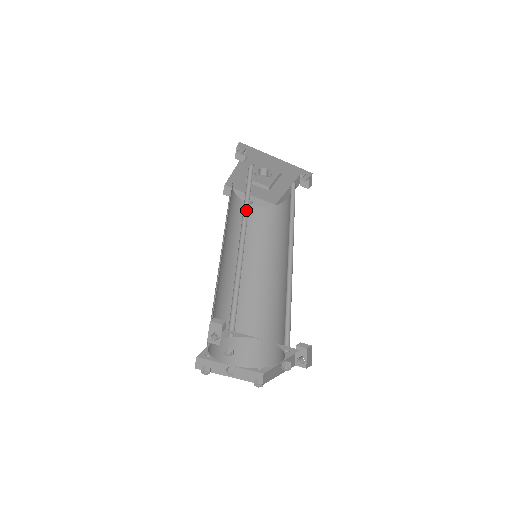
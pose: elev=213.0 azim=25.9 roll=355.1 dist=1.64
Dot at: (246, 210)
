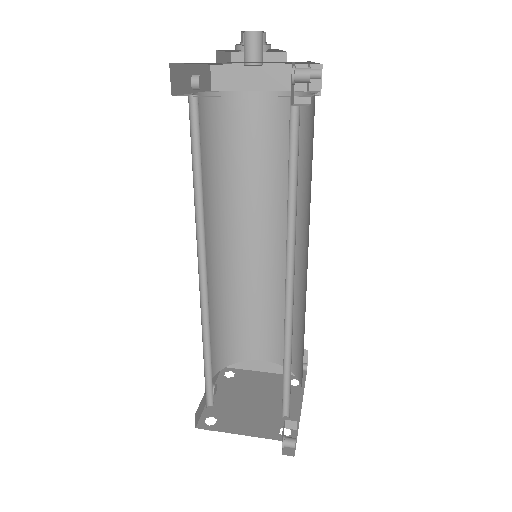
Dot at: (288, 221)
